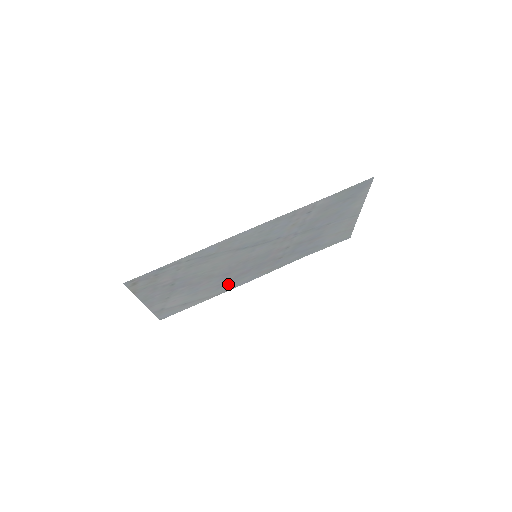
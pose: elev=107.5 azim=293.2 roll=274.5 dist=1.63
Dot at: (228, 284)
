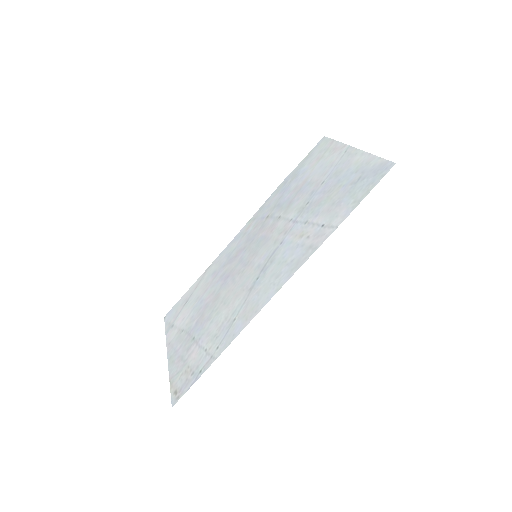
Dot at: (220, 264)
